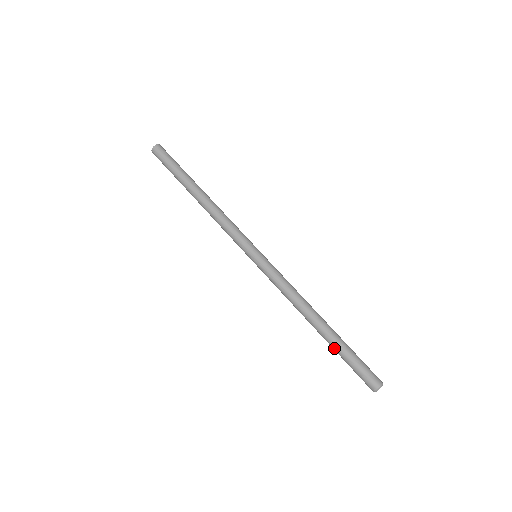
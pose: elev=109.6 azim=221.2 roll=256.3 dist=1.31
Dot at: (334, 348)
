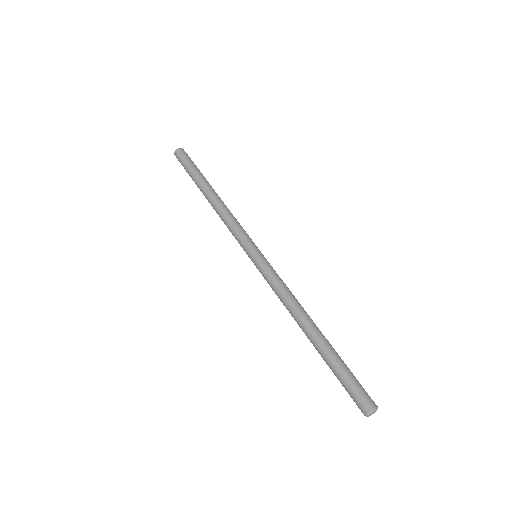
Dot at: (325, 361)
